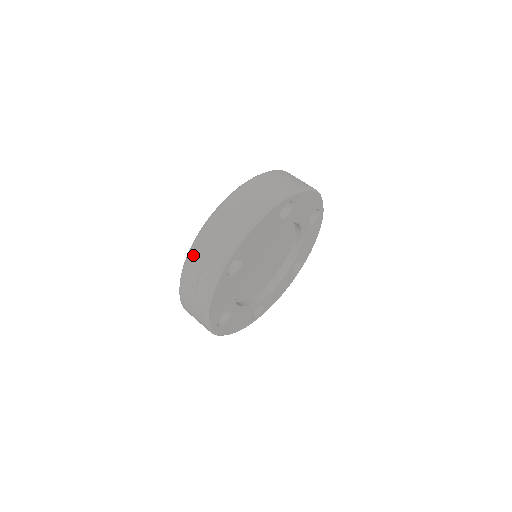
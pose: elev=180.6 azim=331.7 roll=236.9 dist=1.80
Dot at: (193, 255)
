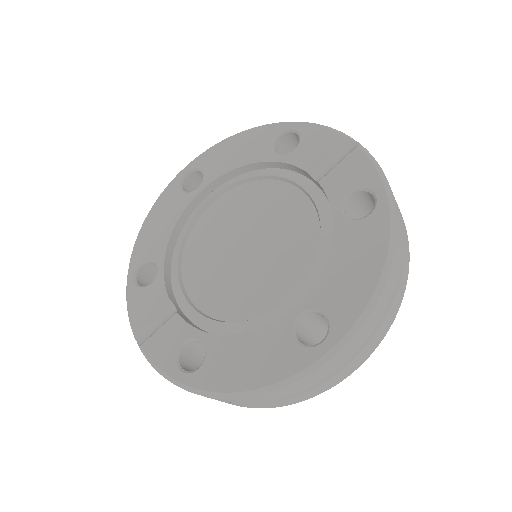
Dot at: (324, 369)
